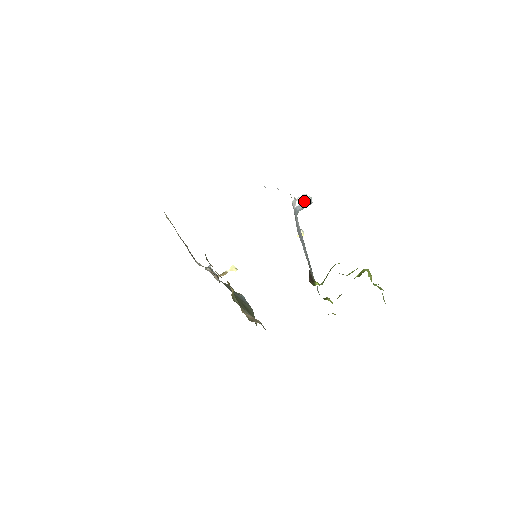
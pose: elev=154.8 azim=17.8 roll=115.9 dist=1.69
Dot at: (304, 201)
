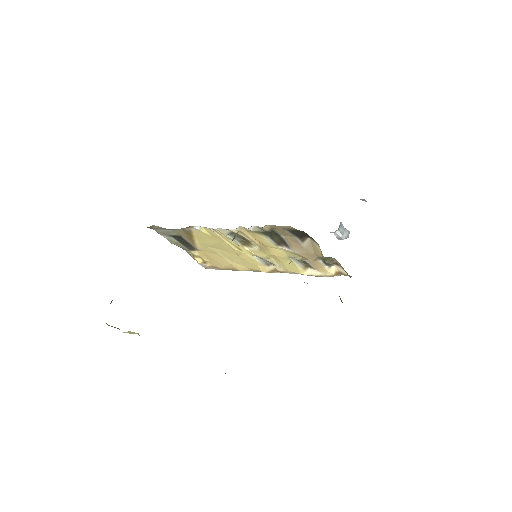
Dot at: (345, 228)
